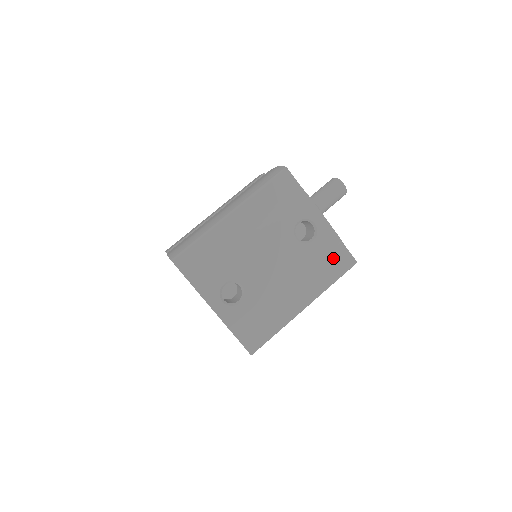
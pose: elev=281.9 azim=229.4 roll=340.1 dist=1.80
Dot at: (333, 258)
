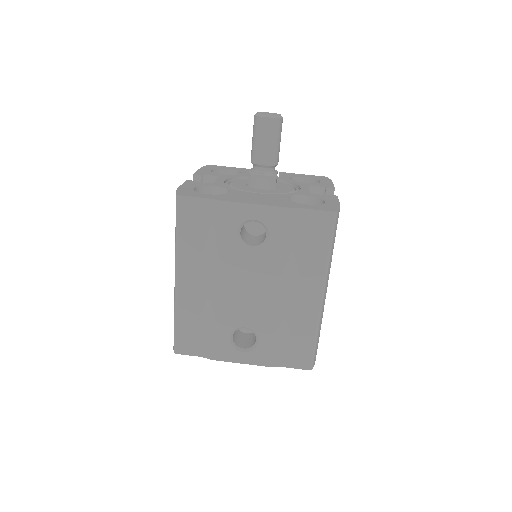
Dot at: (306, 231)
